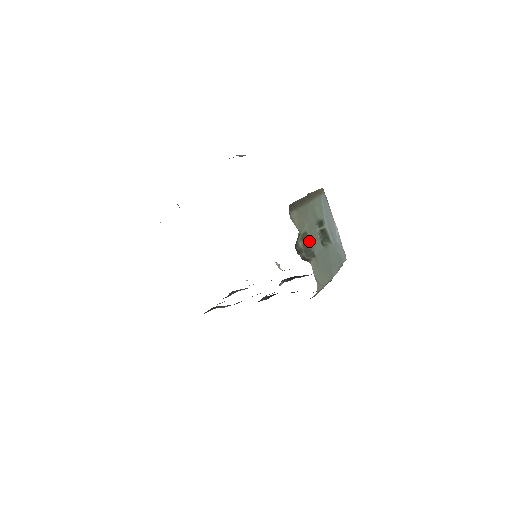
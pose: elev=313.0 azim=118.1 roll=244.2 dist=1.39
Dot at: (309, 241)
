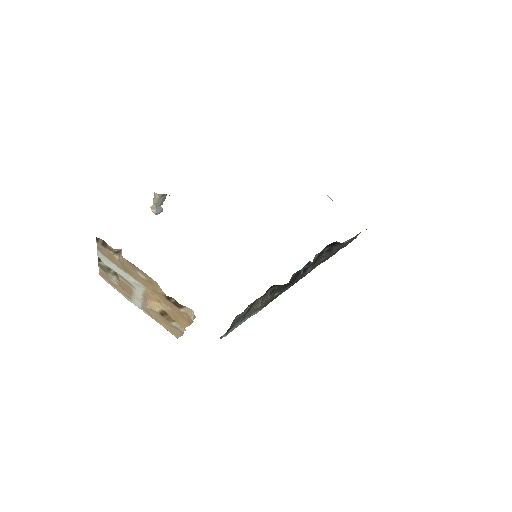
Dot at: (327, 195)
